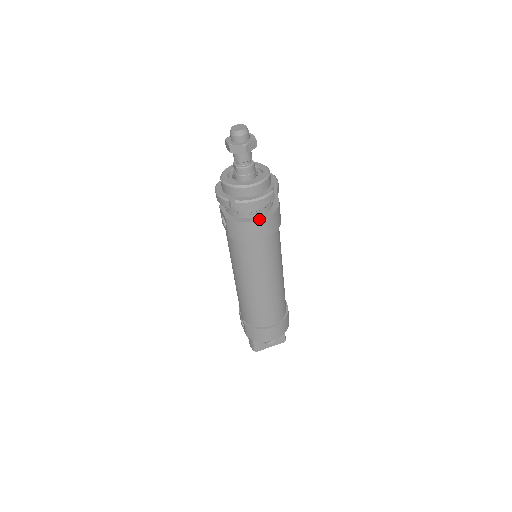
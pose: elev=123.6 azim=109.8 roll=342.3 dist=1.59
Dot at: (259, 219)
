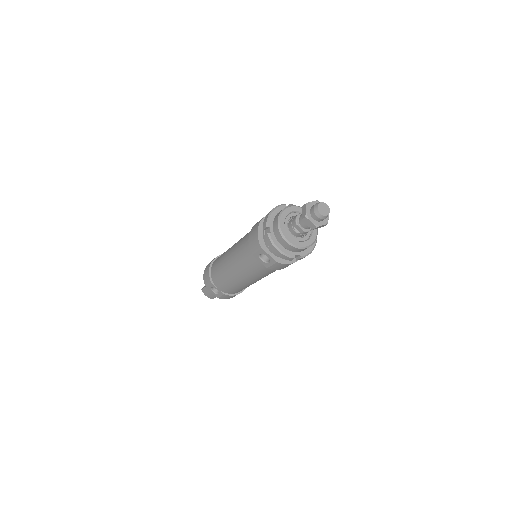
Dot at: occluded
